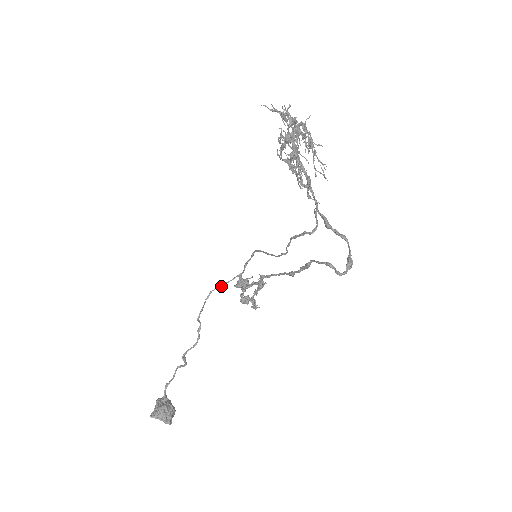
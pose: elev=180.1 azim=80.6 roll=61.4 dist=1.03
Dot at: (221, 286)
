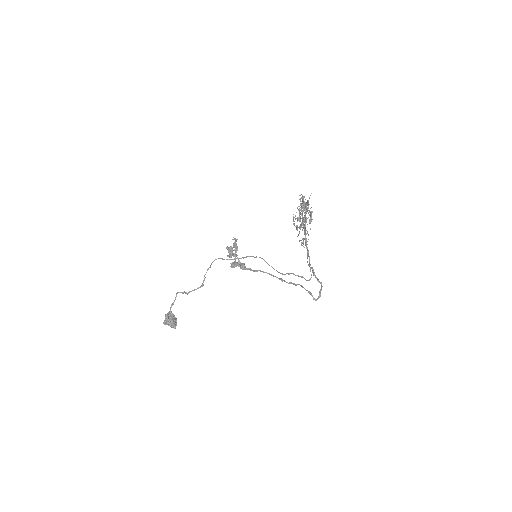
Dot at: (223, 259)
